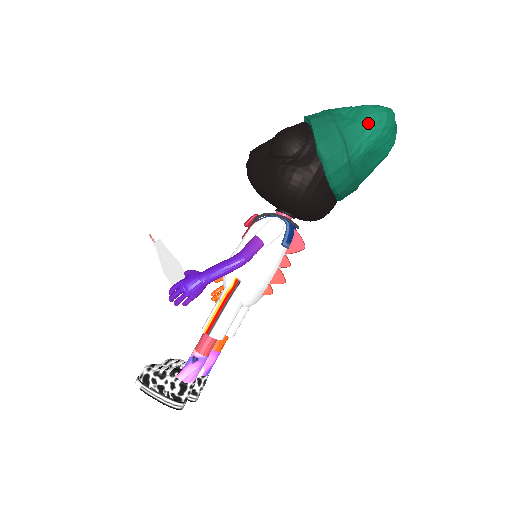
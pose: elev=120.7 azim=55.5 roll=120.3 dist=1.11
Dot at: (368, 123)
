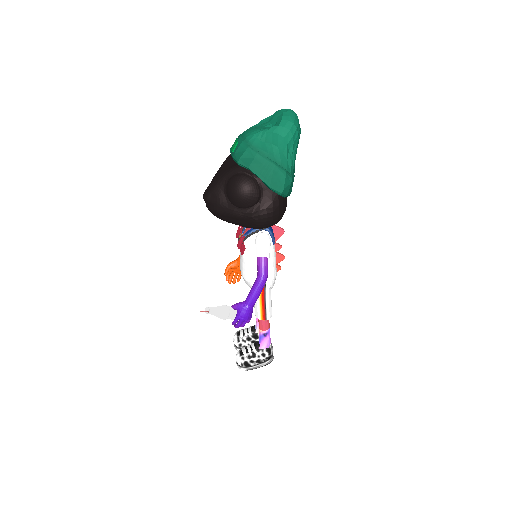
Dot at: (288, 142)
